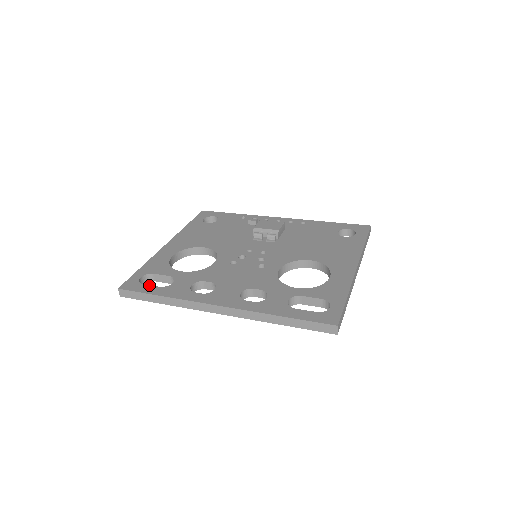
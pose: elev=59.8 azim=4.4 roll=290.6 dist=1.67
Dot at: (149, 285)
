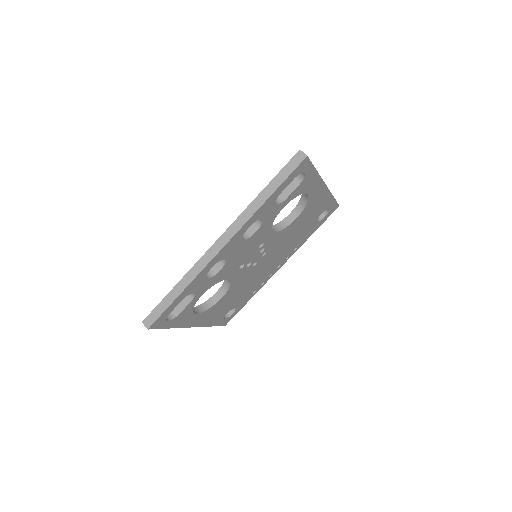
Dot at: occluded
